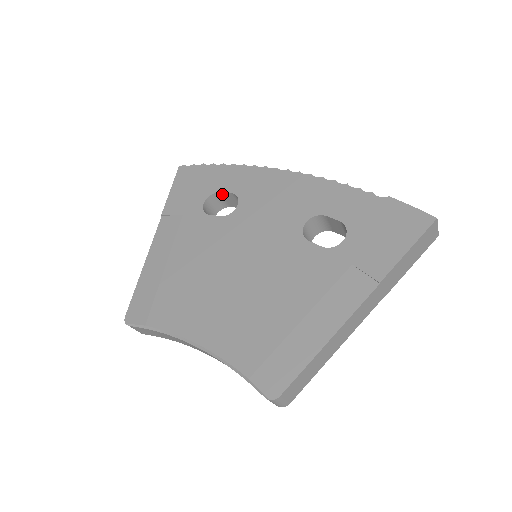
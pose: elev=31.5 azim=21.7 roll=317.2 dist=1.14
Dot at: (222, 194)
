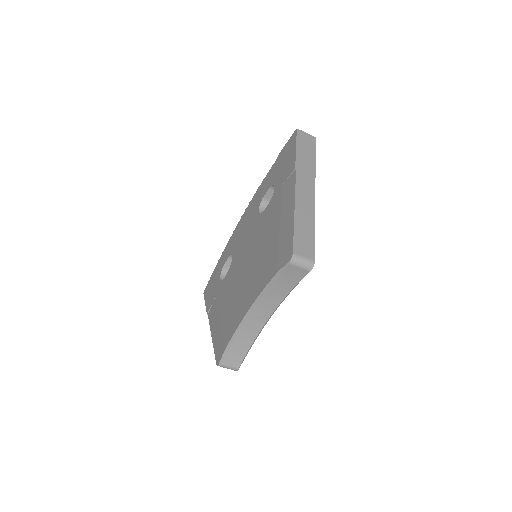
Dot at: (226, 267)
